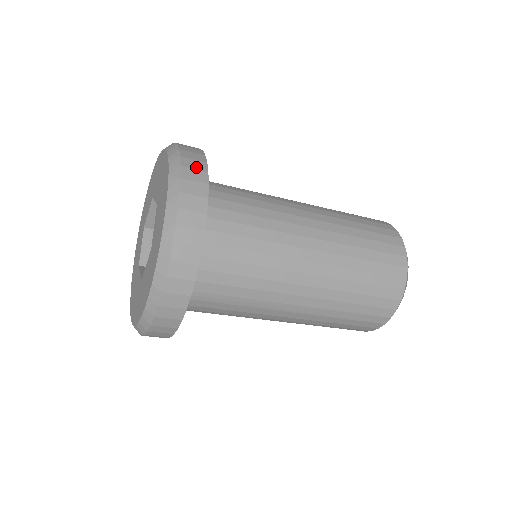
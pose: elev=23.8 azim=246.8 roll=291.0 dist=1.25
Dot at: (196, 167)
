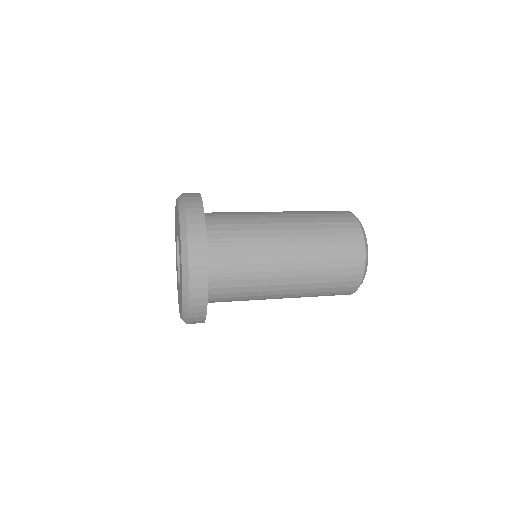
Dot at: (193, 196)
